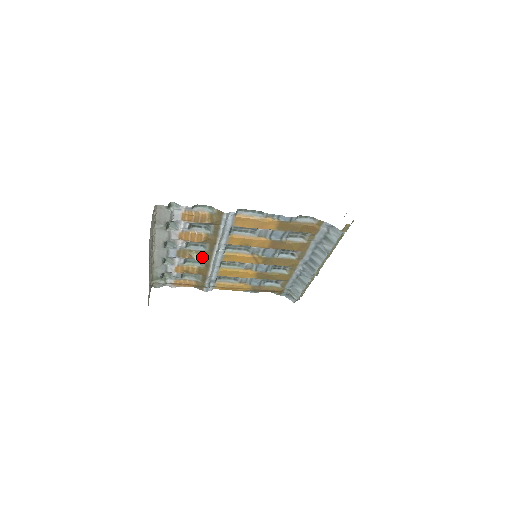
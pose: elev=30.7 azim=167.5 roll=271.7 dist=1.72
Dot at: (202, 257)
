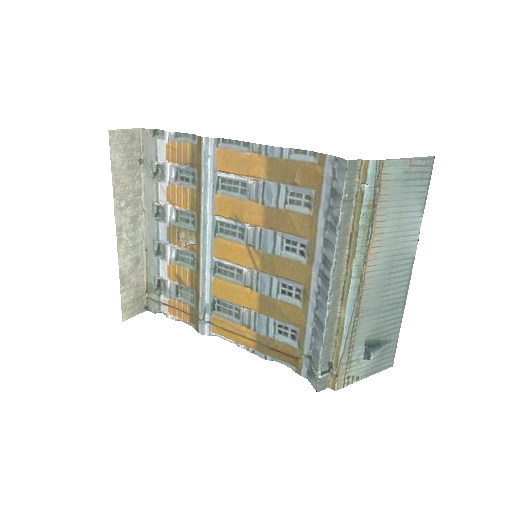
Dot at: (189, 240)
